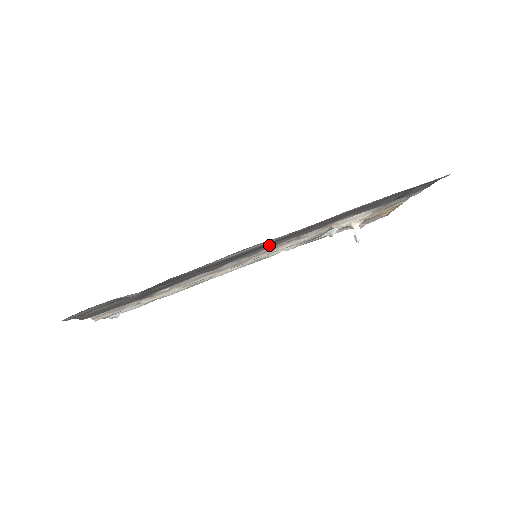
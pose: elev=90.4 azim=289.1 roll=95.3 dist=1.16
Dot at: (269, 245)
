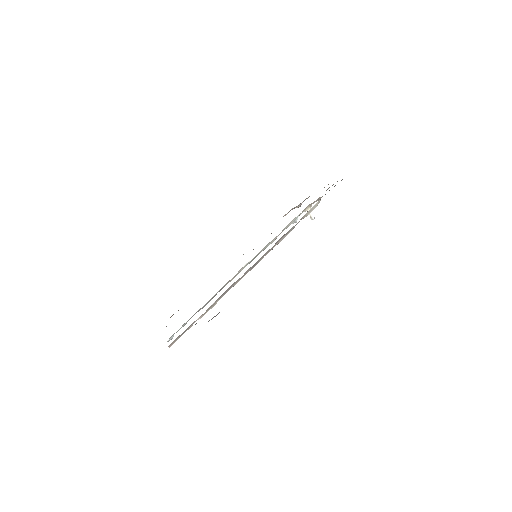
Dot at: occluded
